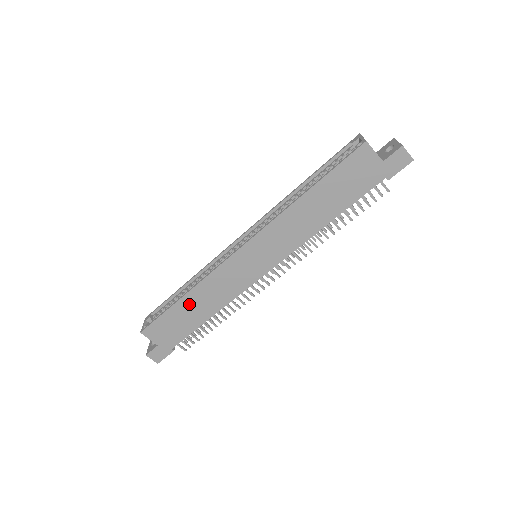
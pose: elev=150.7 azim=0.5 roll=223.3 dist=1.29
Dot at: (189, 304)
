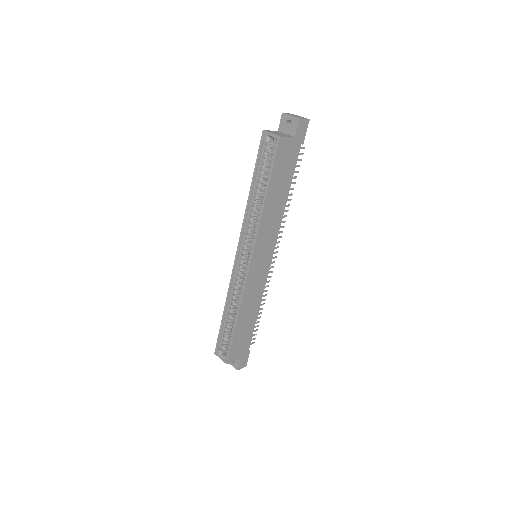
Dot at: (243, 321)
